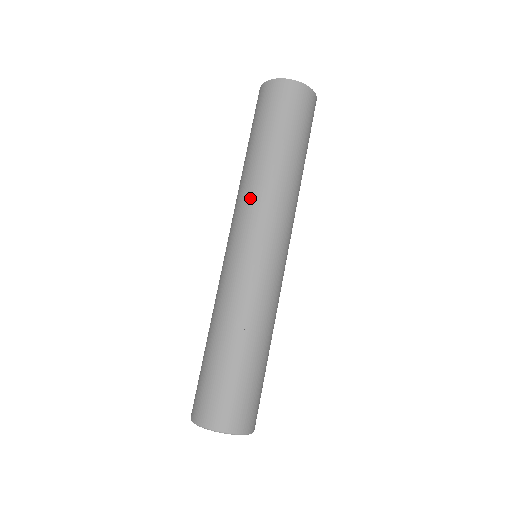
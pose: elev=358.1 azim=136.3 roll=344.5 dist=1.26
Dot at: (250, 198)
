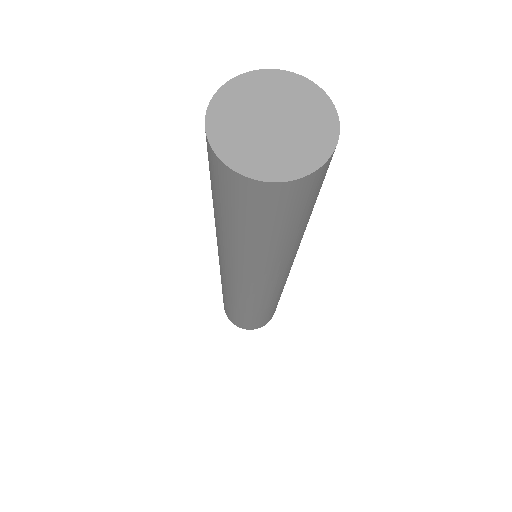
Dot at: (275, 270)
